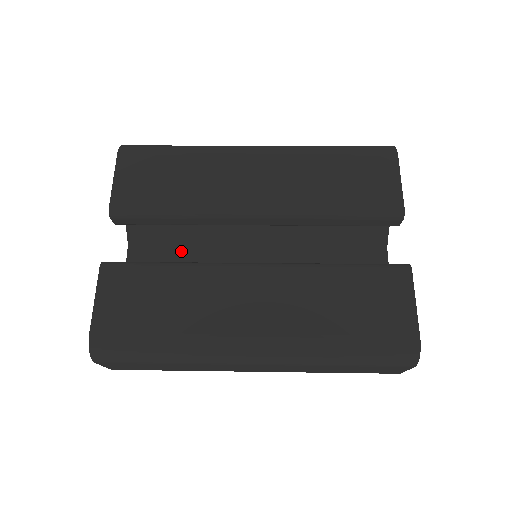
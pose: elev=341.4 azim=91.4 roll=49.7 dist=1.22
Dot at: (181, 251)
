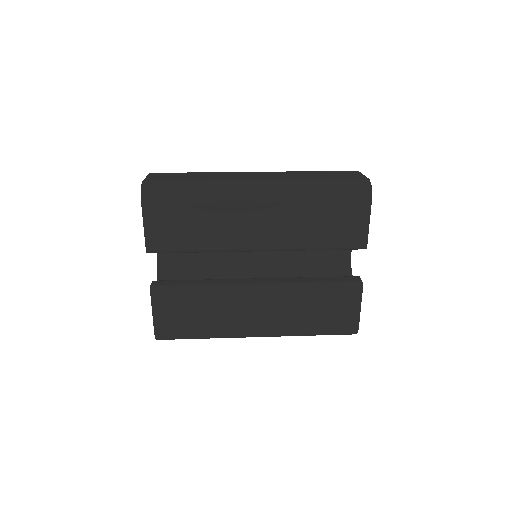
Dot at: occluded
